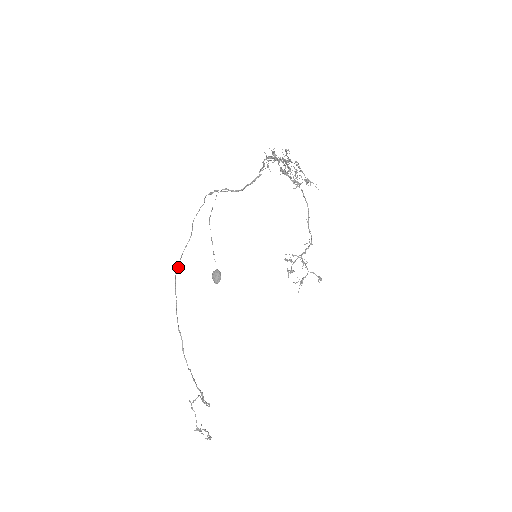
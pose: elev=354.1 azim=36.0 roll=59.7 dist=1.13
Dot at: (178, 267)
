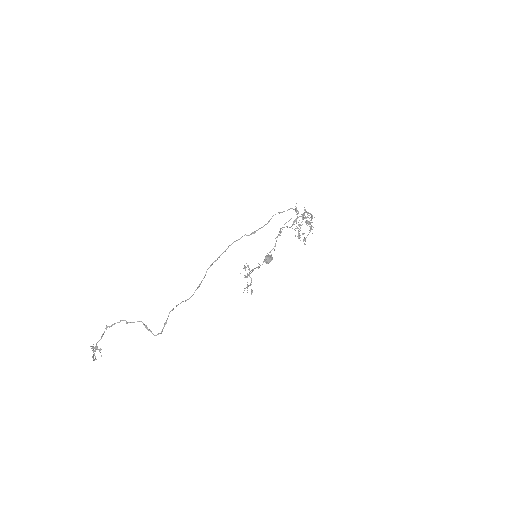
Dot at: occluded
